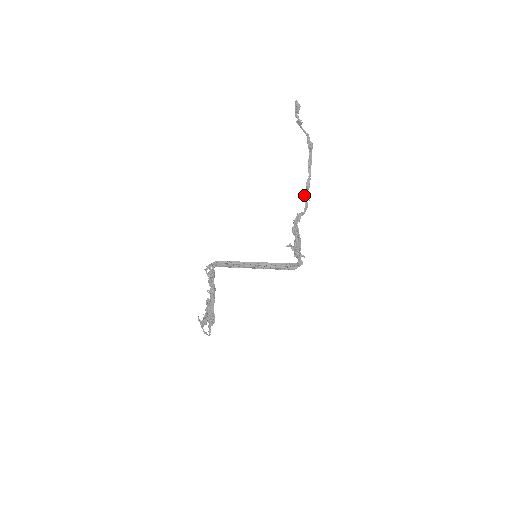
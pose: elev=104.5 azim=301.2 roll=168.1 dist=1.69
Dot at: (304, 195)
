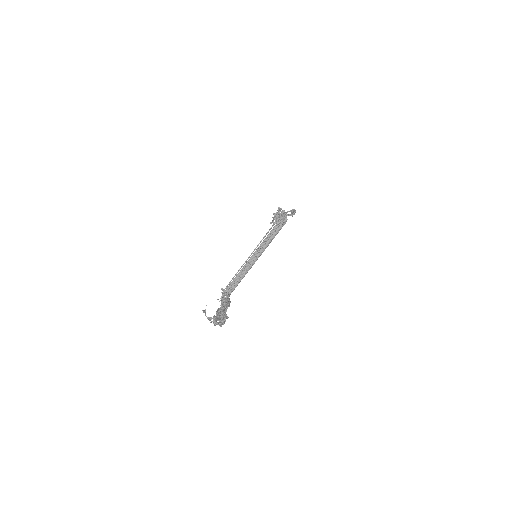
Dot at: occluded
